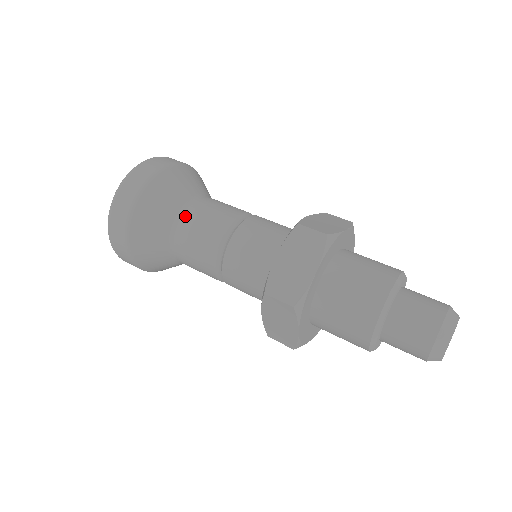
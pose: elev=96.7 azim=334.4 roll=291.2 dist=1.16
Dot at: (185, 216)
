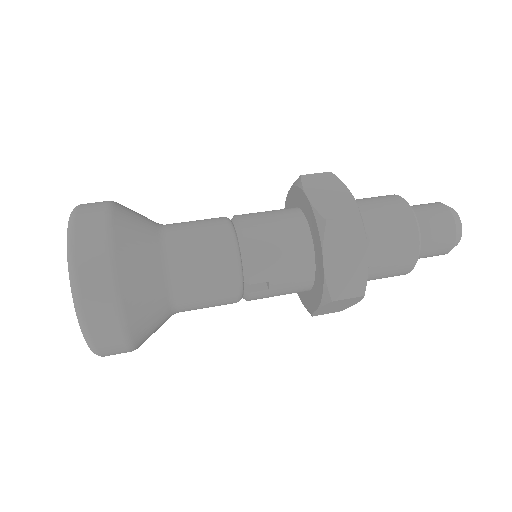
Dot at: (170, 230)
